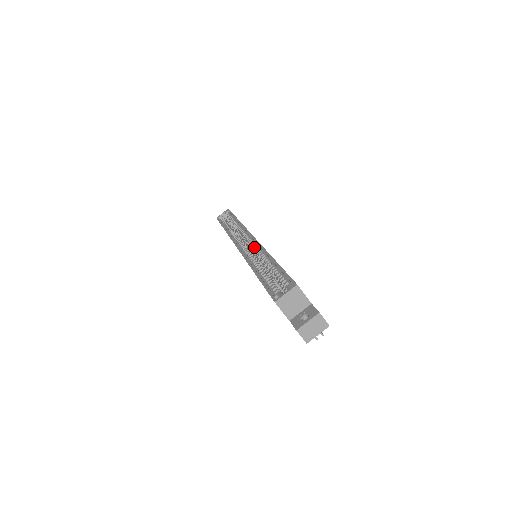
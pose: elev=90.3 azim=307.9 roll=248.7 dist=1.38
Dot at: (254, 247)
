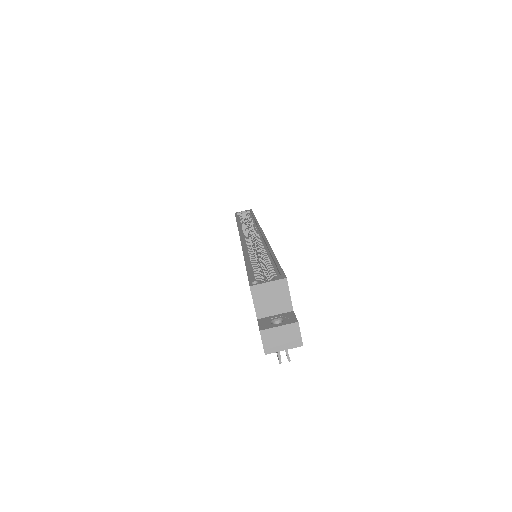
Dot at: (258, 240)
